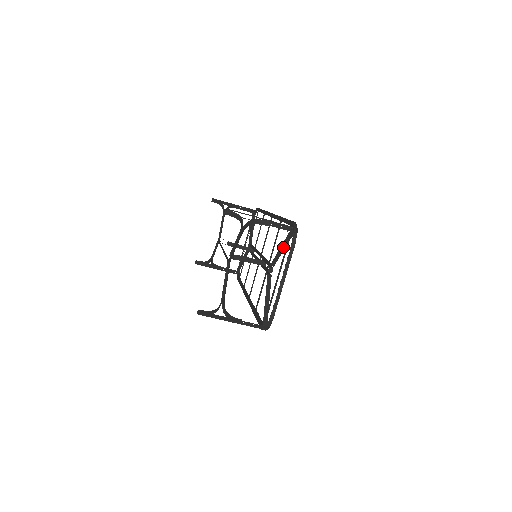
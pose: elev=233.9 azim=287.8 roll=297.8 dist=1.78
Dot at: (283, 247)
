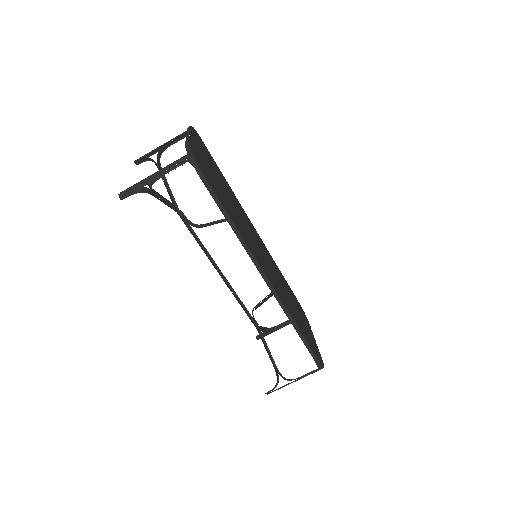
Dot at: occluded
